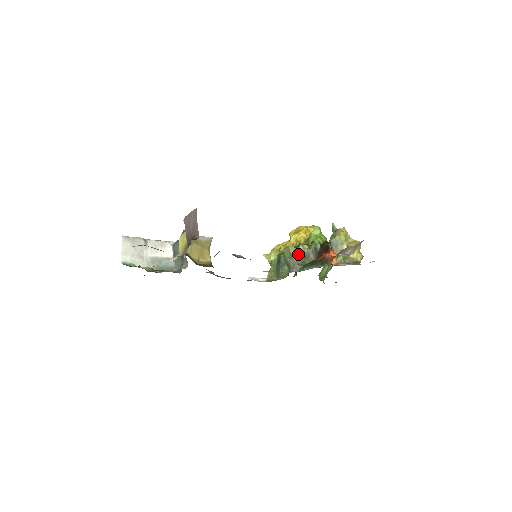
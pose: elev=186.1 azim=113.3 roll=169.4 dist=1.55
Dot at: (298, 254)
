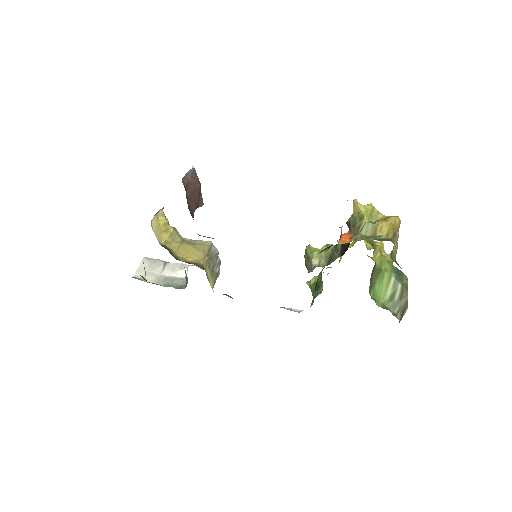
Dot at: (318, 255)
